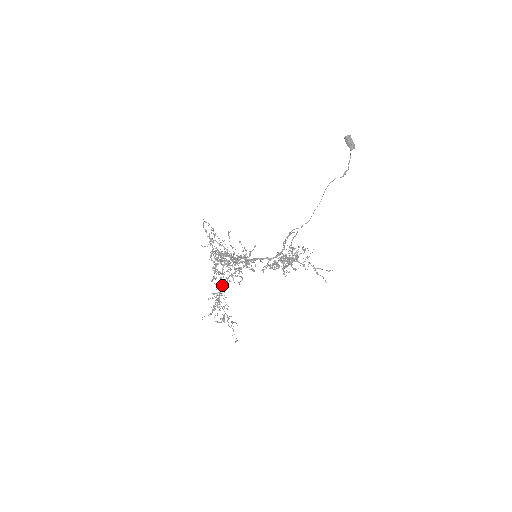
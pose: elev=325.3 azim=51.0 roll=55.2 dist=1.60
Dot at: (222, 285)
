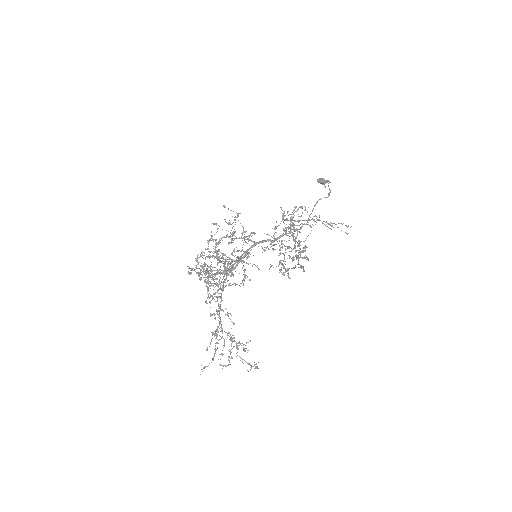
Dot at: occluded
